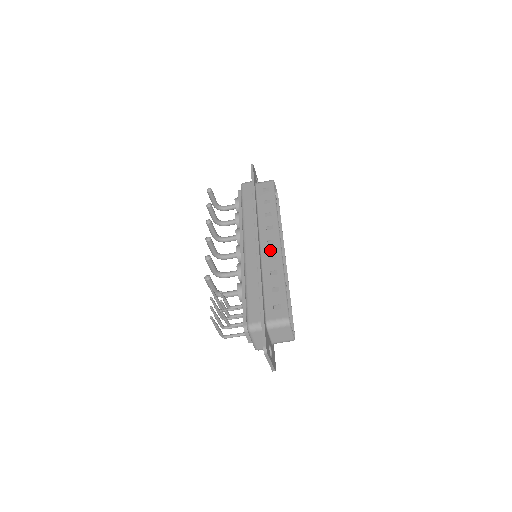
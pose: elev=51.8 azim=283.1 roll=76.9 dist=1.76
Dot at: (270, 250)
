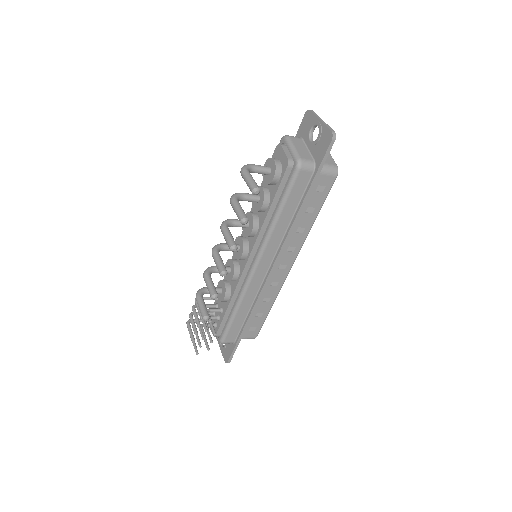
Dot at: (277, 276)
